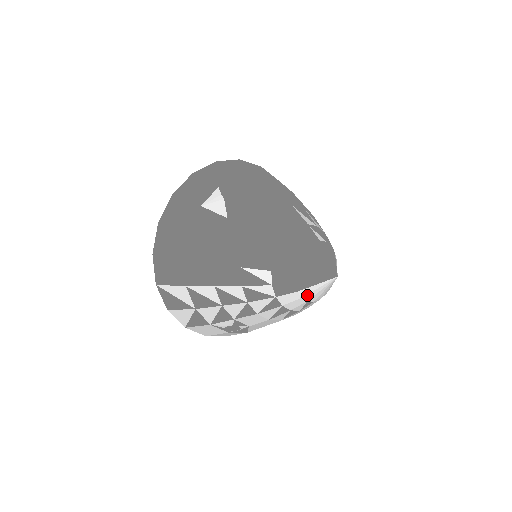
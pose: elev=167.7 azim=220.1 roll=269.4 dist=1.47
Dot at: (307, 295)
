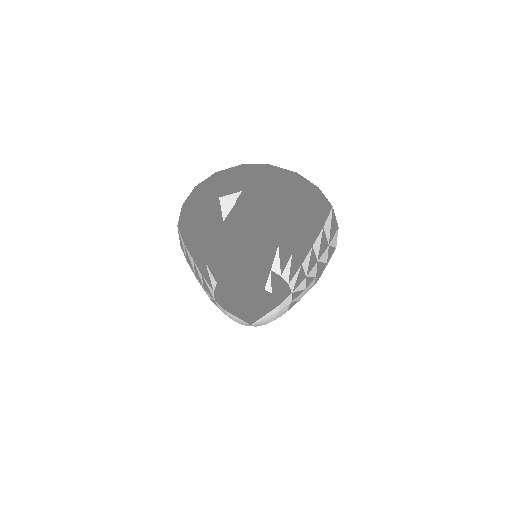
Dot at: (232, 317)
